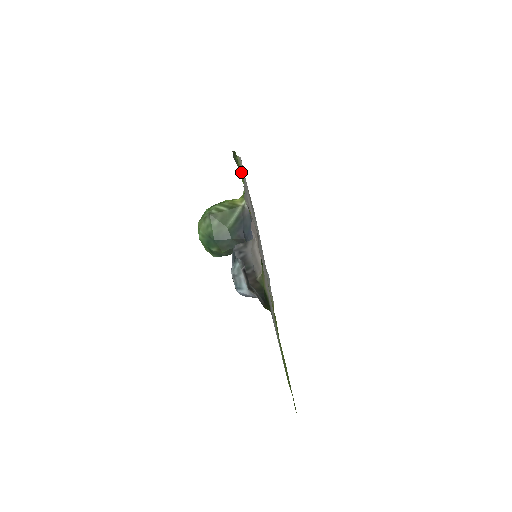
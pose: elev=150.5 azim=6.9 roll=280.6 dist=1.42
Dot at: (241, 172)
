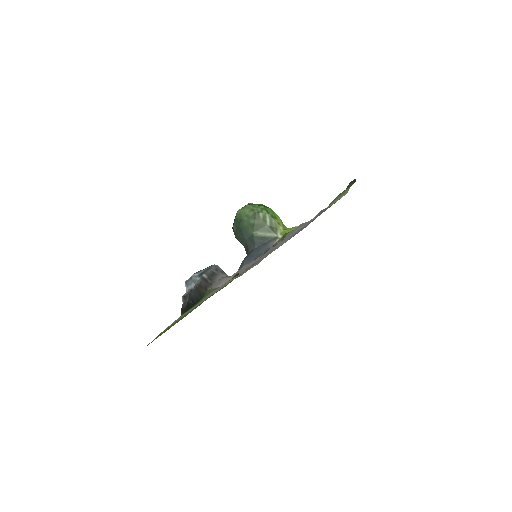
Dot at: (338, 197)
